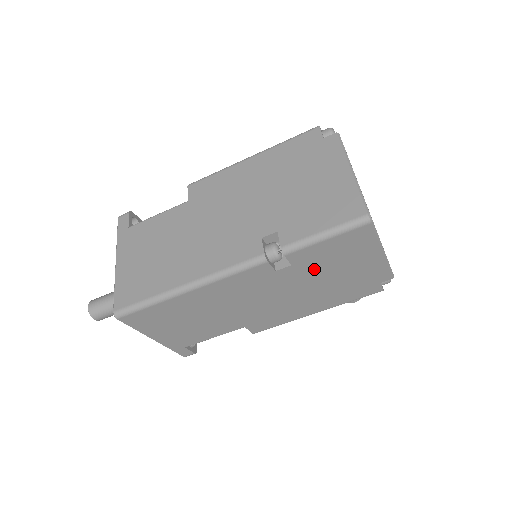
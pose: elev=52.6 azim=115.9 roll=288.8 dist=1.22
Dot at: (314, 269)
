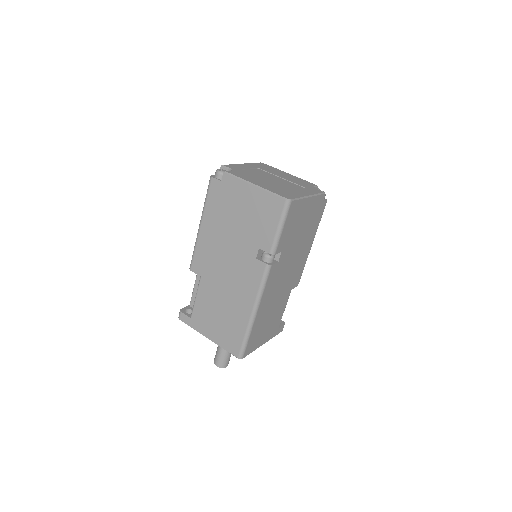
Dot at: (291, 240)
